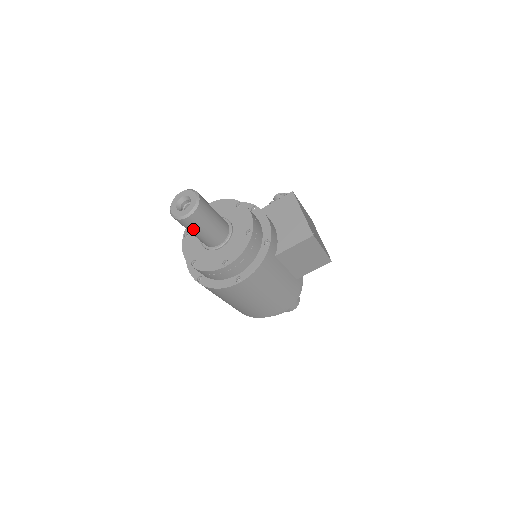
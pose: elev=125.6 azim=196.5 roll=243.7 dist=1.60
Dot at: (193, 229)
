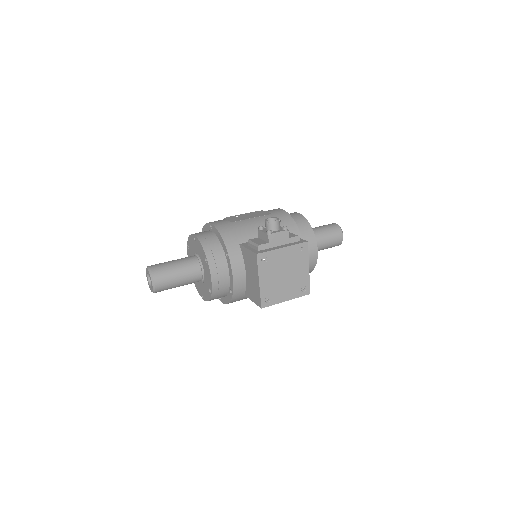
Dot at: occluded
